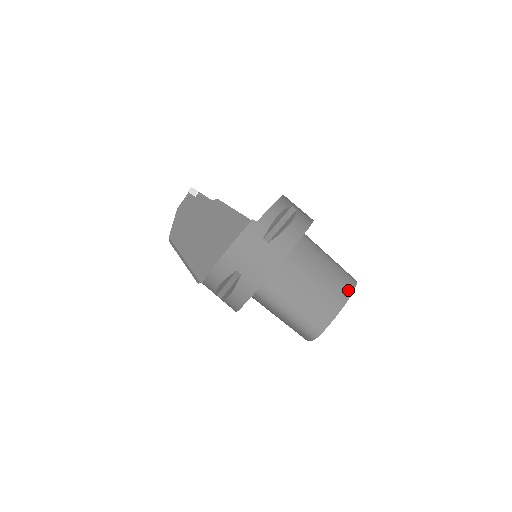
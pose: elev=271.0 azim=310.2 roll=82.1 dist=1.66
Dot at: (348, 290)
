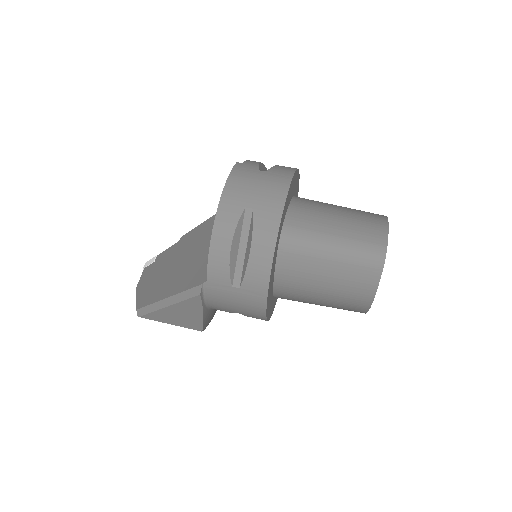
Dot at: occluded
